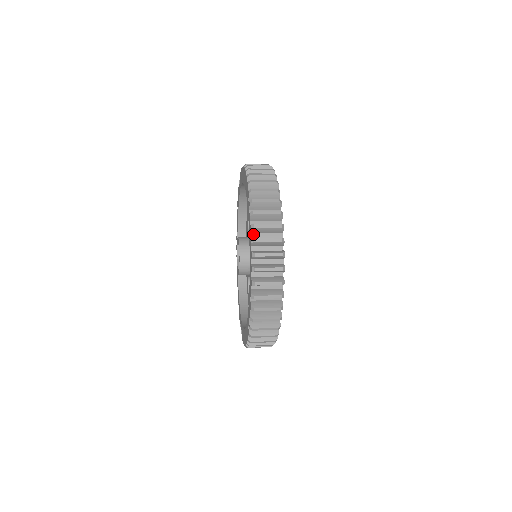
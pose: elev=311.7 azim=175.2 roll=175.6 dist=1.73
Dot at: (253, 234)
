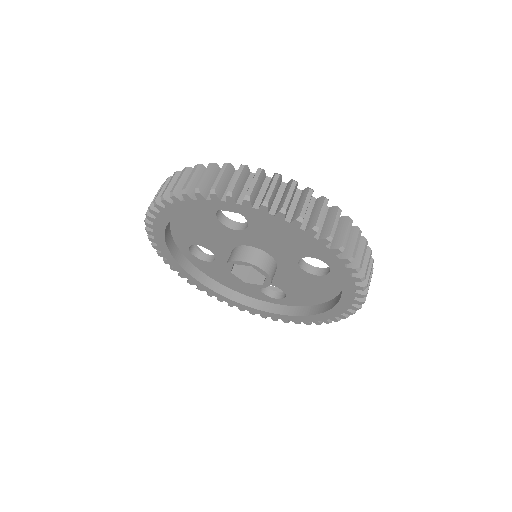
Dot at: (271, 211)
